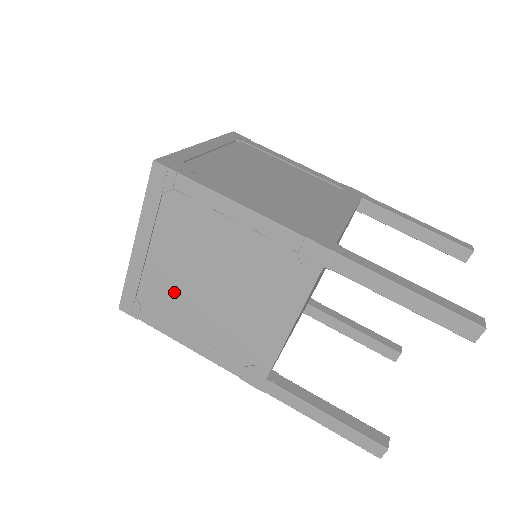
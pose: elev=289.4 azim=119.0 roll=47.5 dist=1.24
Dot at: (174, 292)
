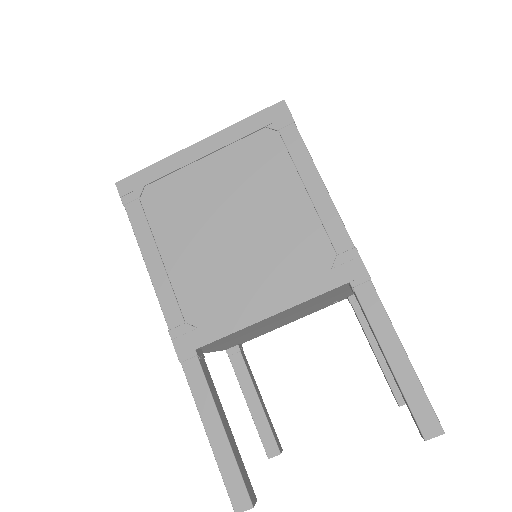
Dot at: (188, 208)
